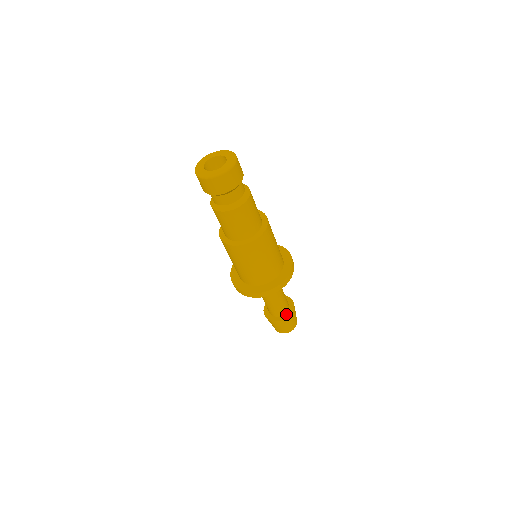
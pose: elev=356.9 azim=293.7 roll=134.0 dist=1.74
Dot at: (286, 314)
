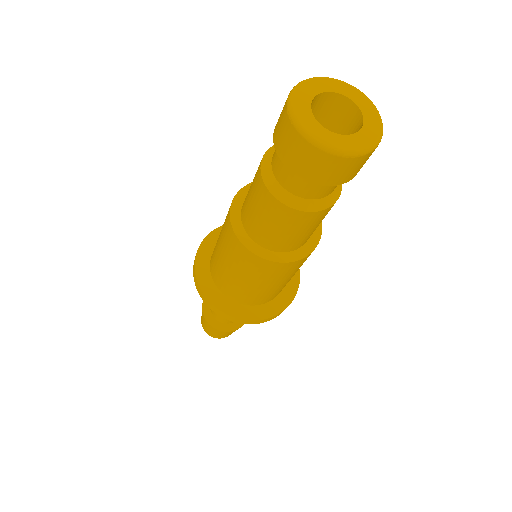
Dot at: occluded
